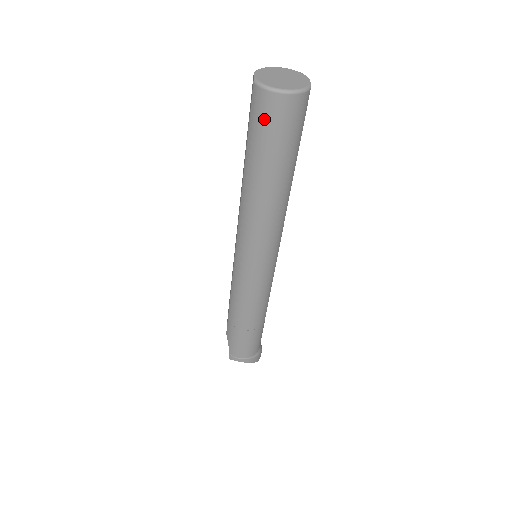
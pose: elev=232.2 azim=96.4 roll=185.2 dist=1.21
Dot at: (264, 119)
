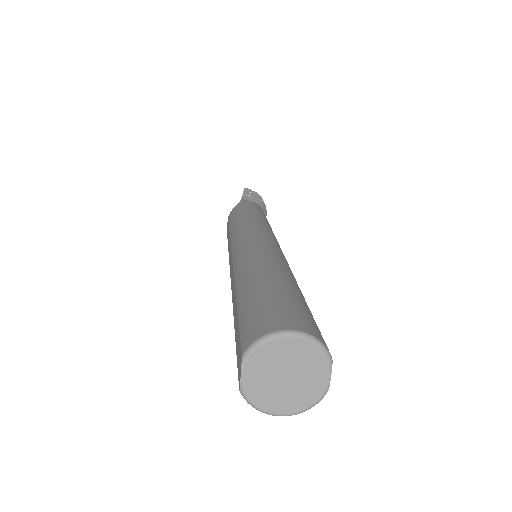
Dot at: occluded
